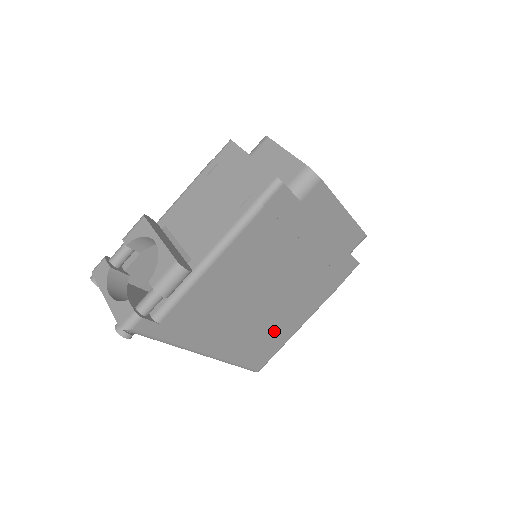
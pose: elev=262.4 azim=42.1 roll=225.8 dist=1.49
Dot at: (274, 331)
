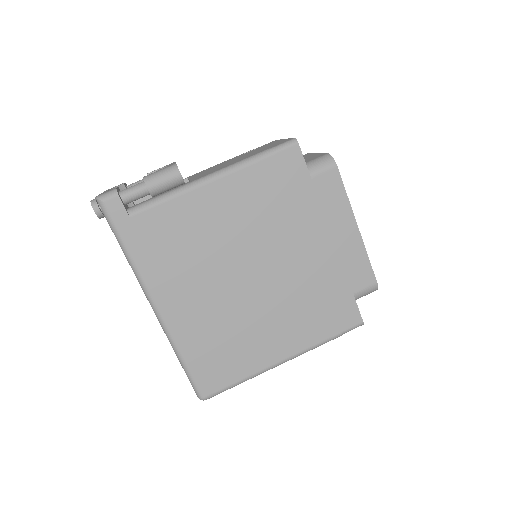
Dot at: (240, 342)
